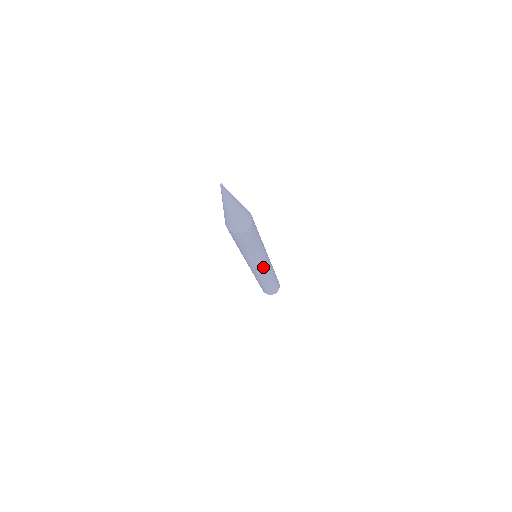
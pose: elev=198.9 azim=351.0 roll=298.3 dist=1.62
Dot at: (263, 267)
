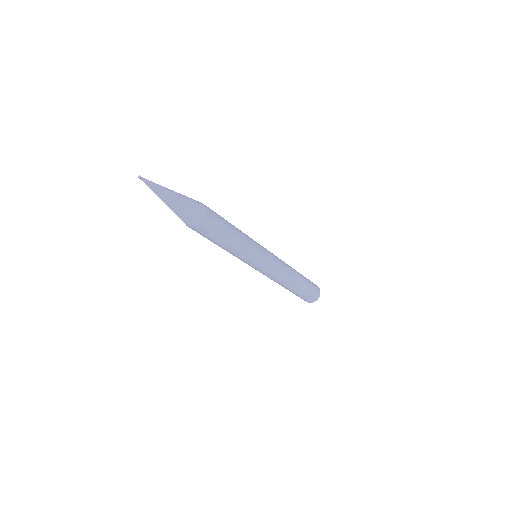
Dot at: (257, 269)
